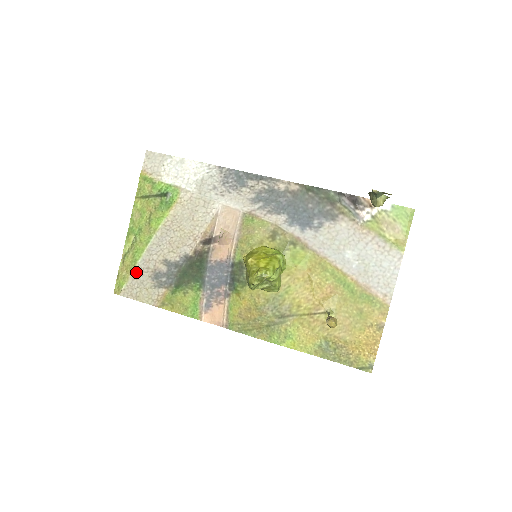
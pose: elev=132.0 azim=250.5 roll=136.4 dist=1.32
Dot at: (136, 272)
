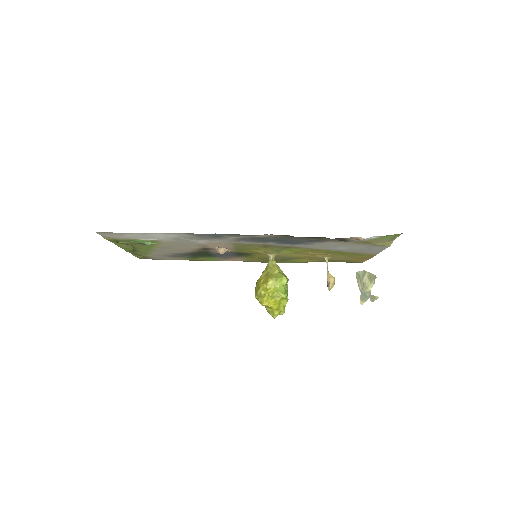
Dot at: (151, 256)
